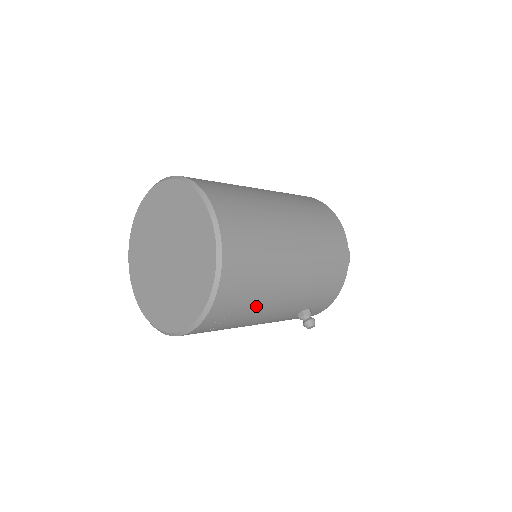
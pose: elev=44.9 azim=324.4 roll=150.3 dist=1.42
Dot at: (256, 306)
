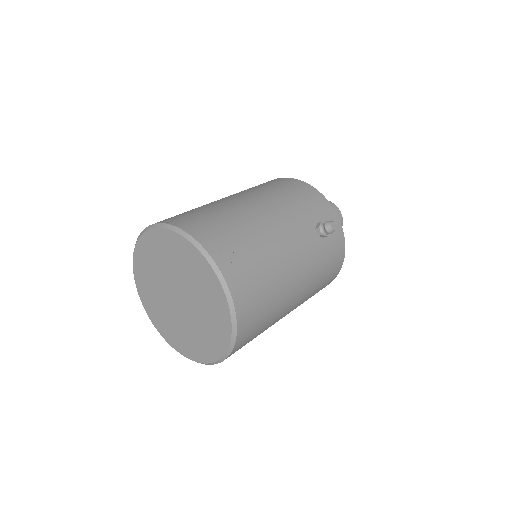
Dot at: (257, 240)
